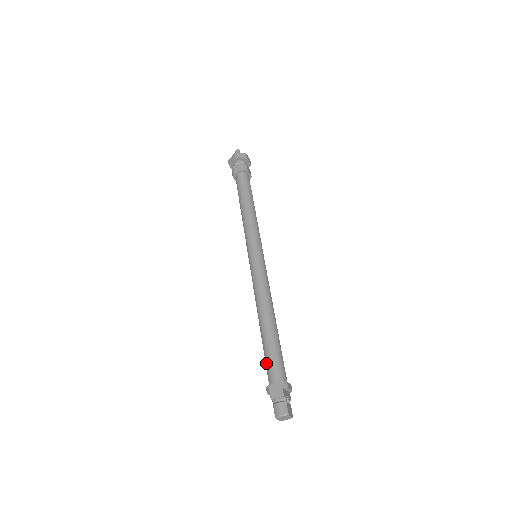
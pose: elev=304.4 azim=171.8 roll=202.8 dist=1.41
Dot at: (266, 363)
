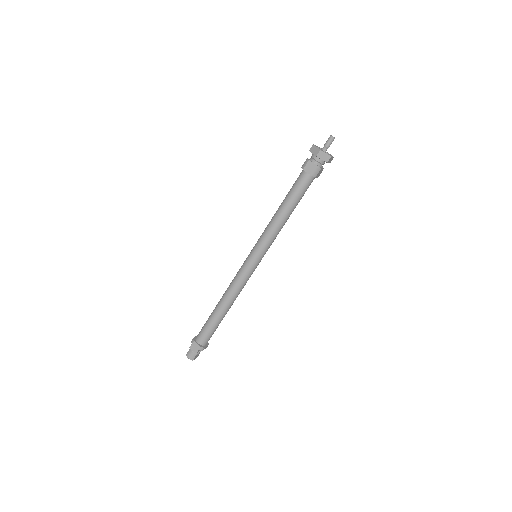
Dot at: (203, 327)
